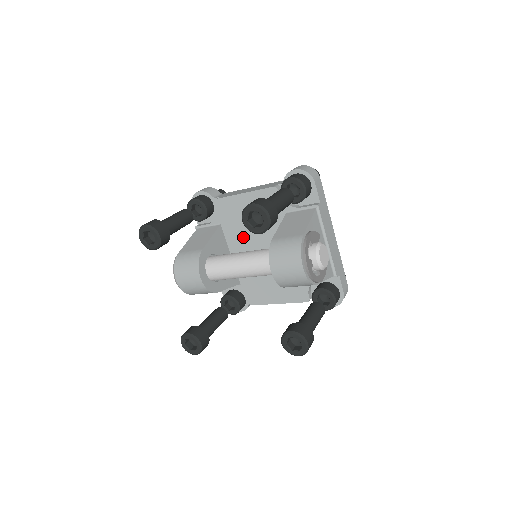
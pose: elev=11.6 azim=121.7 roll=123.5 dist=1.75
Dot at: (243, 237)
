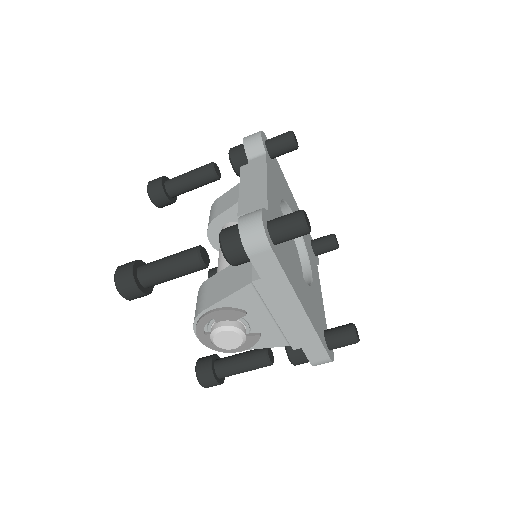
Dot at: occluded
